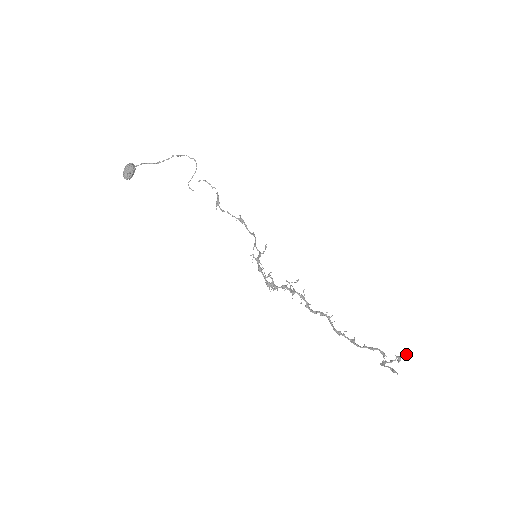
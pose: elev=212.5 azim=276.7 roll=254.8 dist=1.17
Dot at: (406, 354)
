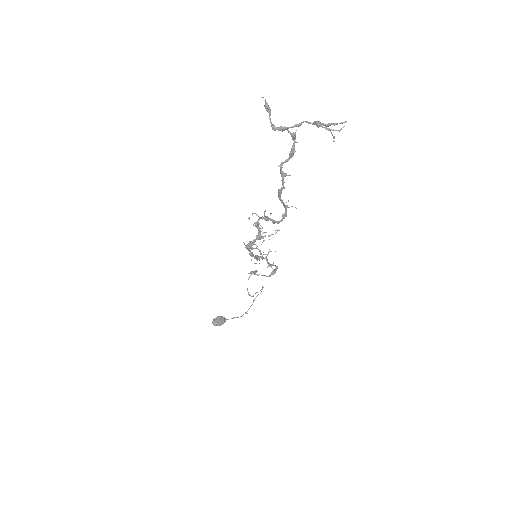
Dot at: occluded
